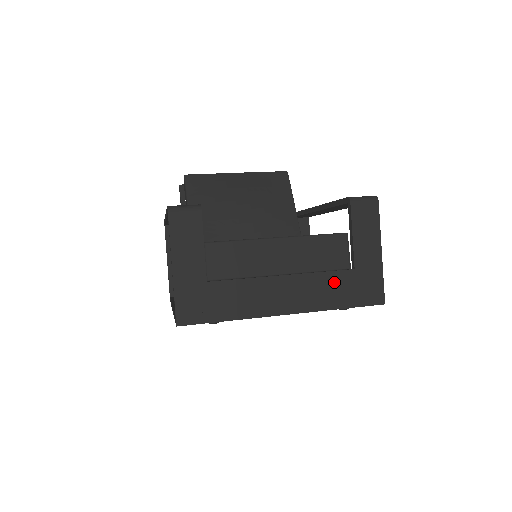
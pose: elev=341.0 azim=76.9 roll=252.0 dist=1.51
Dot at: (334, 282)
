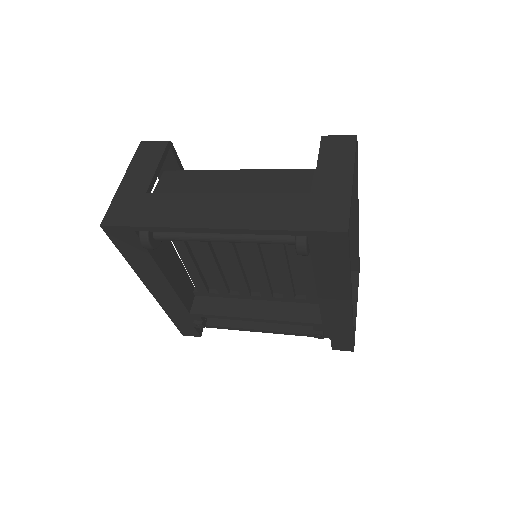
Dot at: (282, 203)
